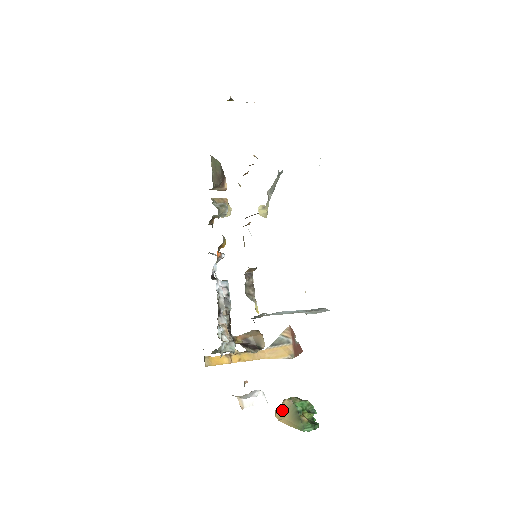
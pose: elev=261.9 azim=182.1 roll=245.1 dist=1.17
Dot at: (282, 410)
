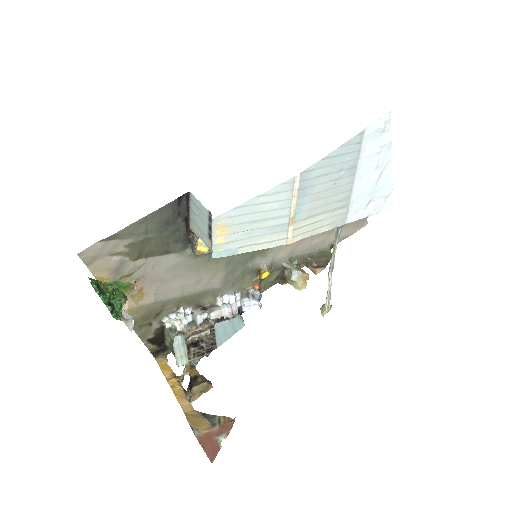
Dot at: occluded
